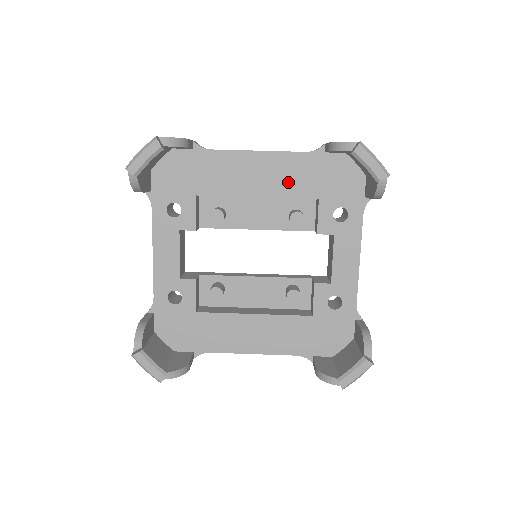
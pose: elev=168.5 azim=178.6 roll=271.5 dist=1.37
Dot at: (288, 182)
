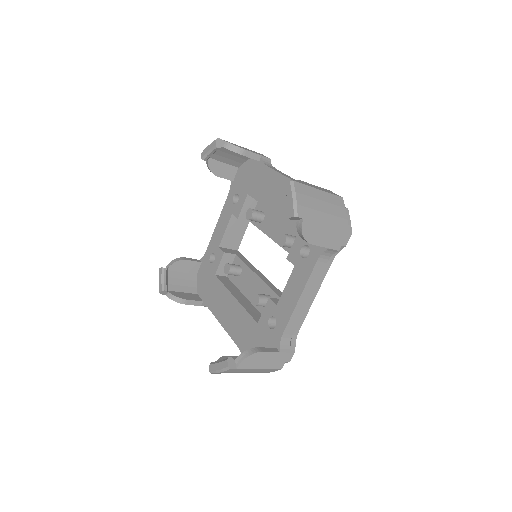
Dot at: occluded
